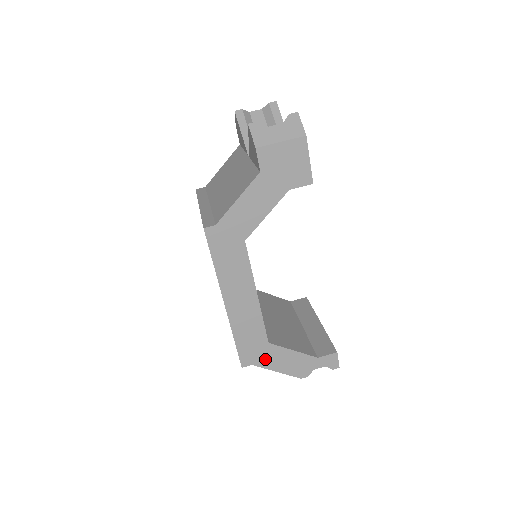
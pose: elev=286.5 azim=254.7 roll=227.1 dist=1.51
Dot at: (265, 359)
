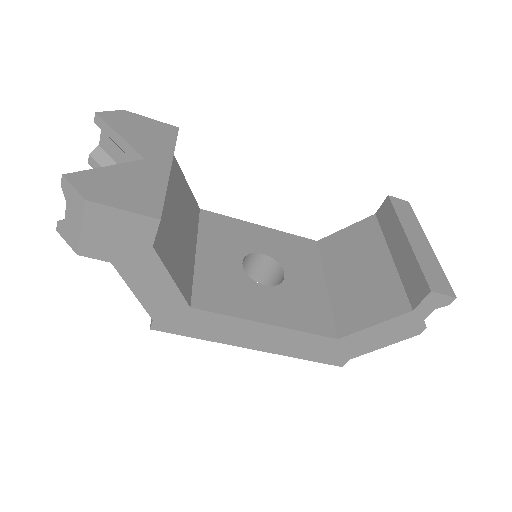
Dot at: (355, 349)
